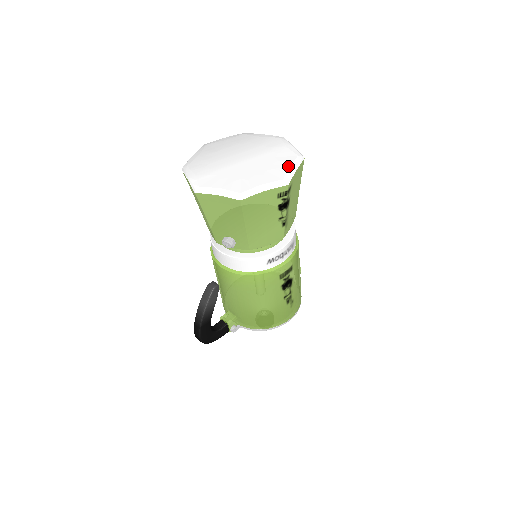
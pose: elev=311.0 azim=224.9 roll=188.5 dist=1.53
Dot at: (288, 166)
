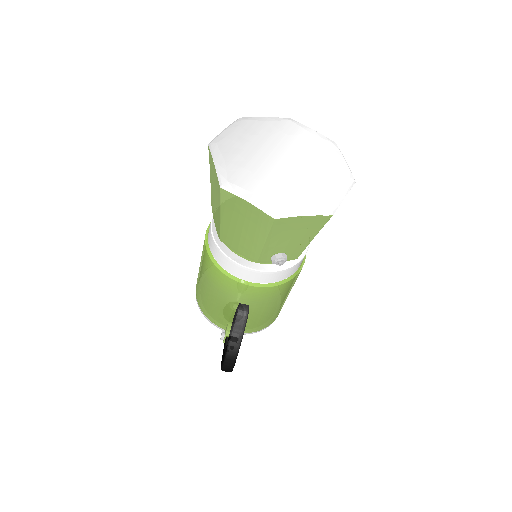
Dot at: (338, 159)
